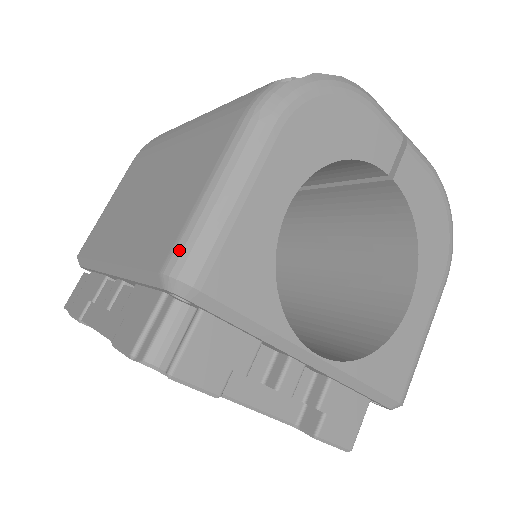
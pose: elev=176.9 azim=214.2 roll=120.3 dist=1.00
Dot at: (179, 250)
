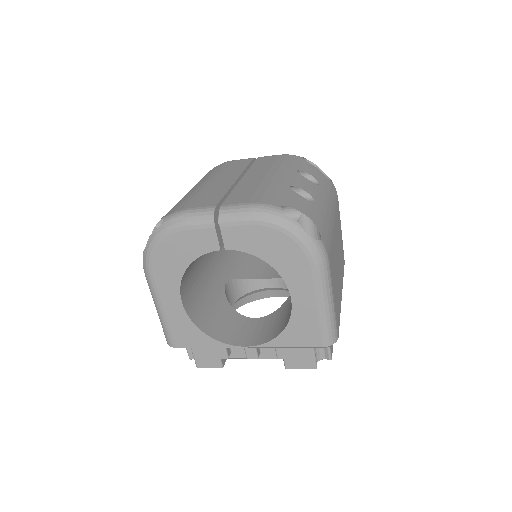
Dot at: (164, 333)
